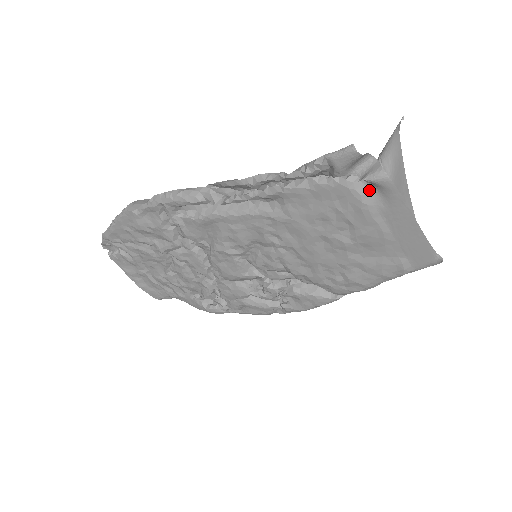
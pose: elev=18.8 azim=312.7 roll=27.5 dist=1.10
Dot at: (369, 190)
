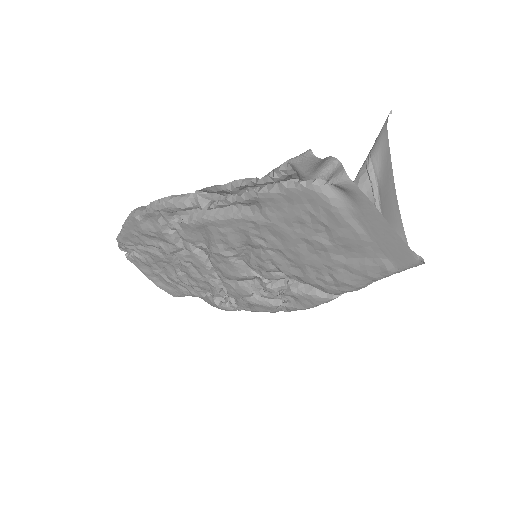
Dot at: (337, 193)
